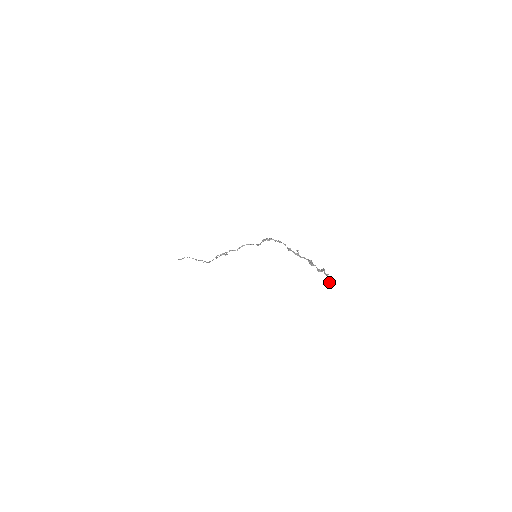
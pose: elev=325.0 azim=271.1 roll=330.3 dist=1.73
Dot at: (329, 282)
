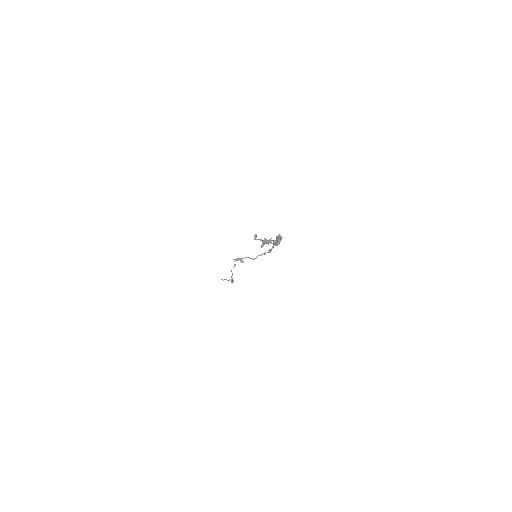
Dot at: (263, 245)
